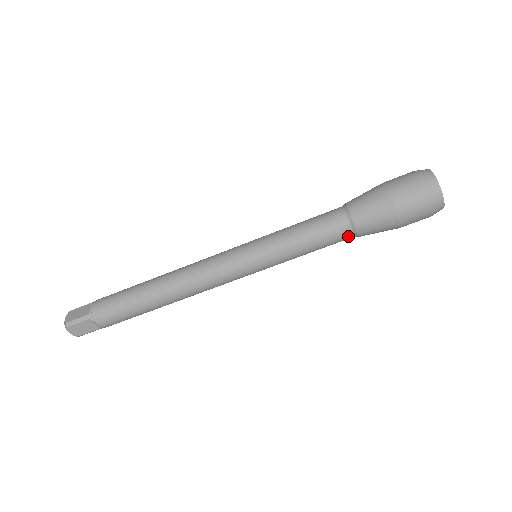
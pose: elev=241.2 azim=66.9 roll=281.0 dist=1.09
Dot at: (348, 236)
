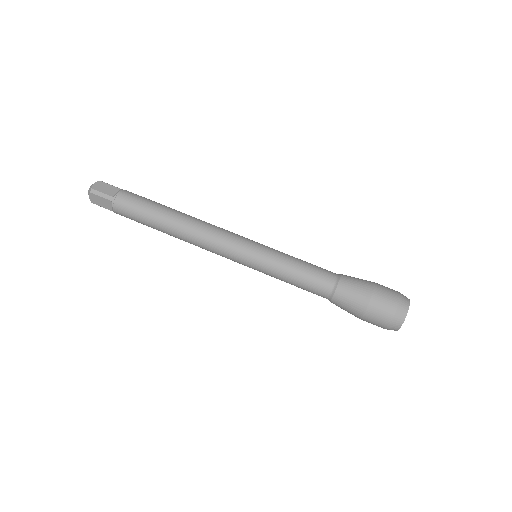
Dot at: (331, 281)
